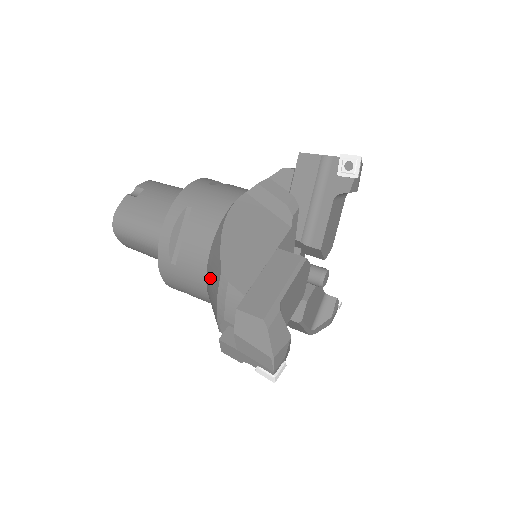
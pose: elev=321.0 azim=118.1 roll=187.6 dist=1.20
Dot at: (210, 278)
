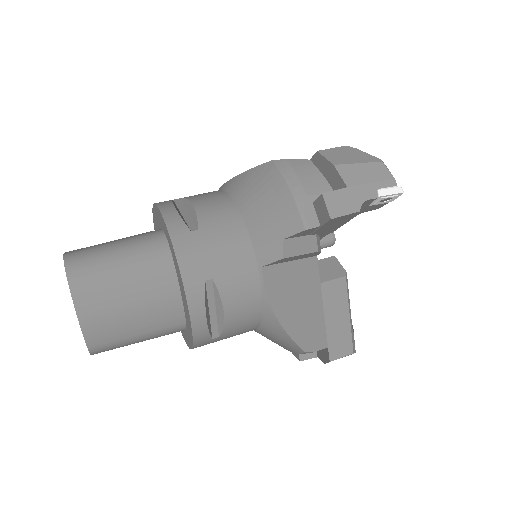
Dot at: (255, 200)
